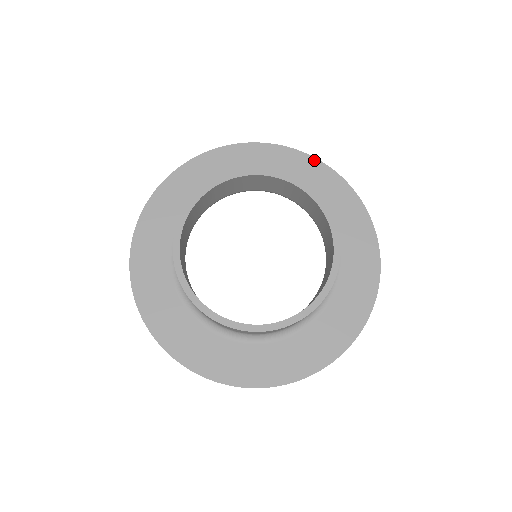
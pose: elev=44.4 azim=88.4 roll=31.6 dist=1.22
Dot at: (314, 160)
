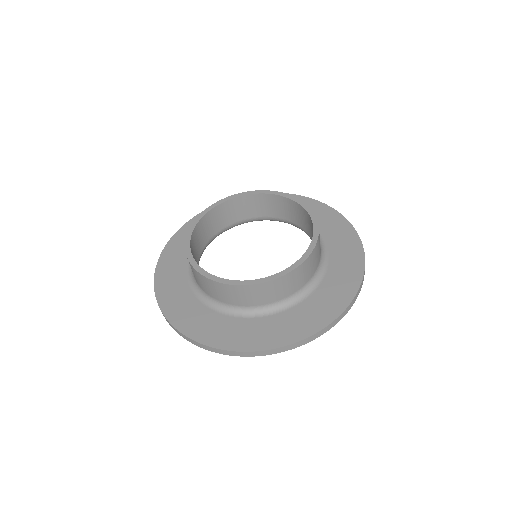
Dot at: (303, 198)
